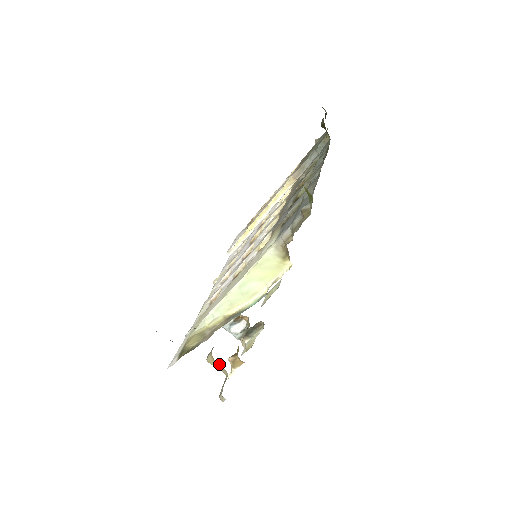
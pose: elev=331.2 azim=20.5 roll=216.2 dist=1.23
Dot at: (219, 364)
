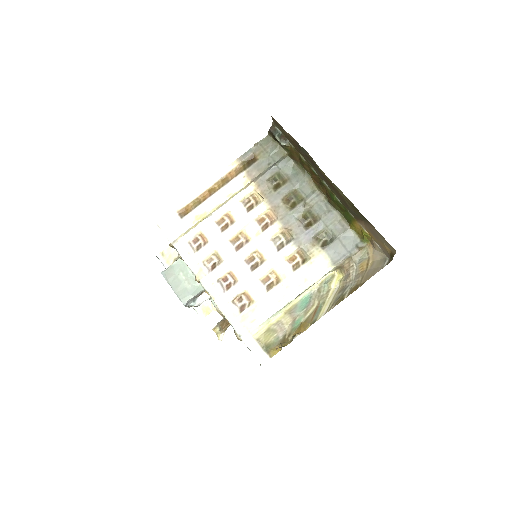
Dot at: occluded
